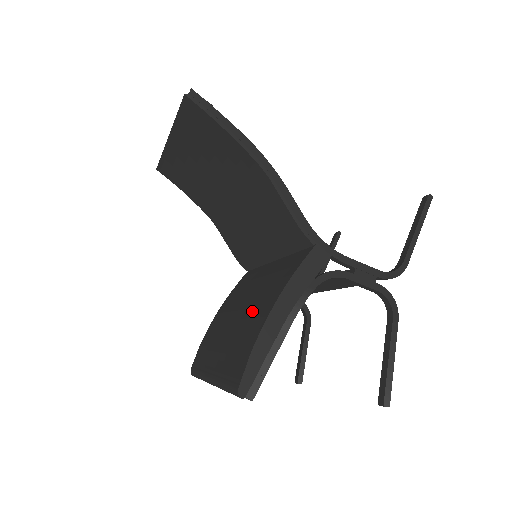
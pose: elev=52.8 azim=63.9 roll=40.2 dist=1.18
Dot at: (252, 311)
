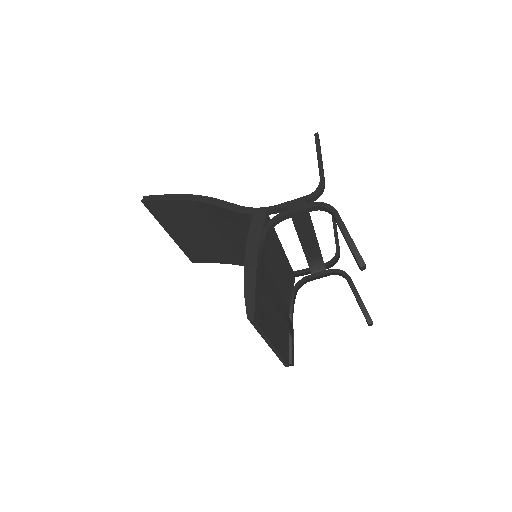
Dot at: occluded
